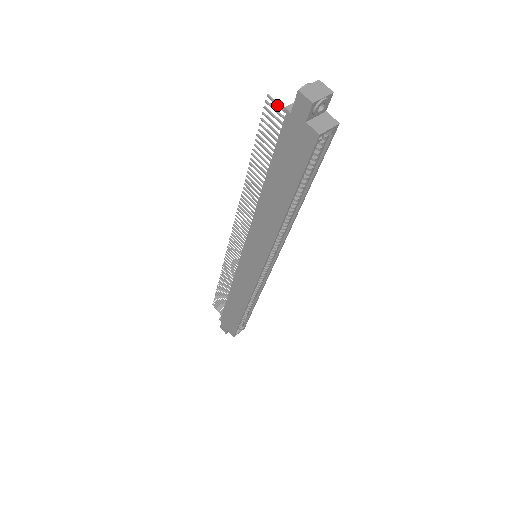
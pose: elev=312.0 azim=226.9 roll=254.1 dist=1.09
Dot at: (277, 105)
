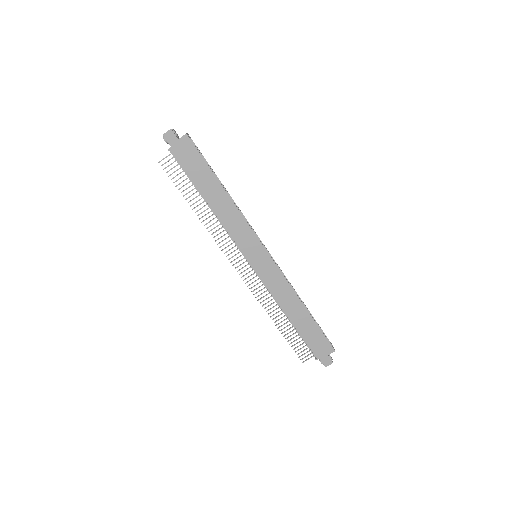
Dot at: occluded
